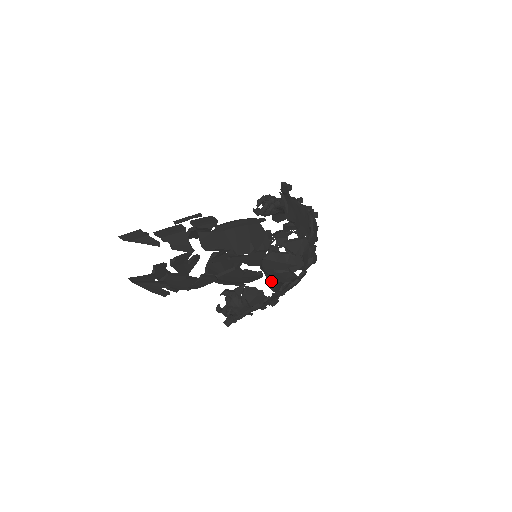
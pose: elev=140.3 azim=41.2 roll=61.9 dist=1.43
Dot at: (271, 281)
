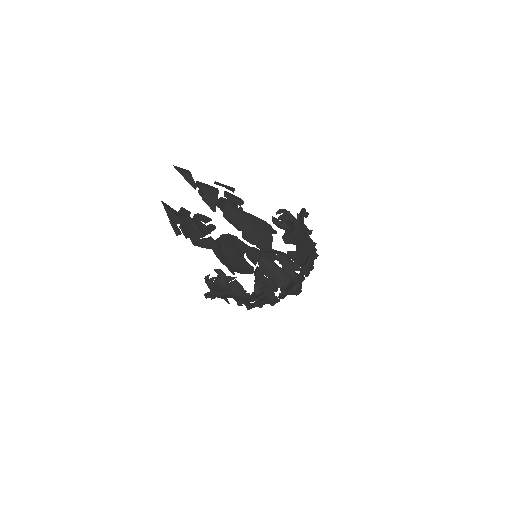
Dot at: (257, 289)
